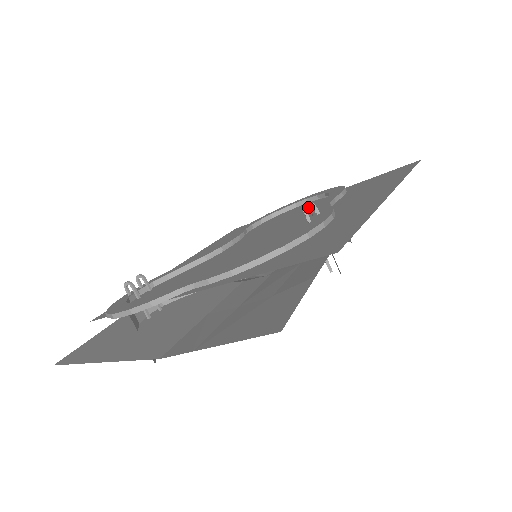
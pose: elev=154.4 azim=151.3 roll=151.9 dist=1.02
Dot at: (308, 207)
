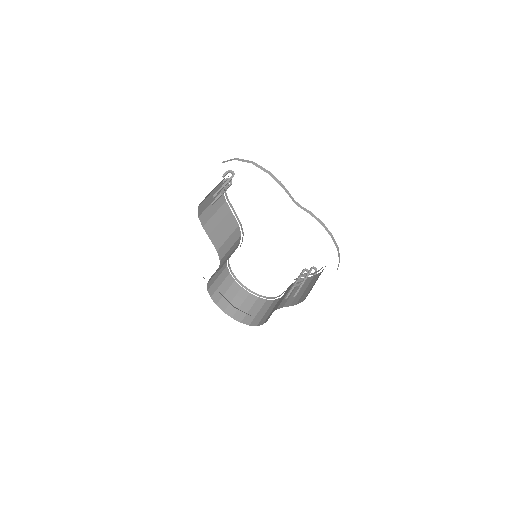
Dot at: (315, 268)
